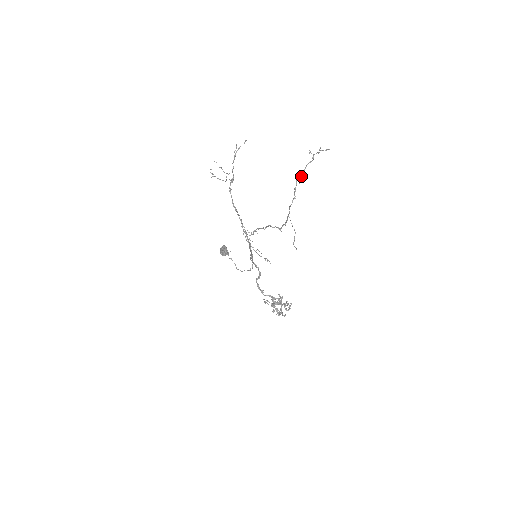
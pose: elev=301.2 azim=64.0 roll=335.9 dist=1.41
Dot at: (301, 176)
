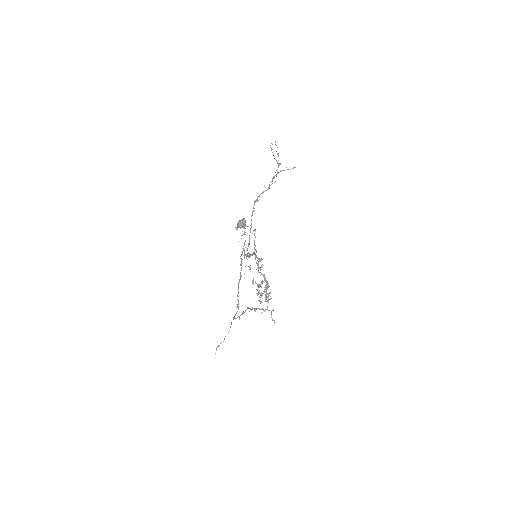
Dot at: (251, 310)
